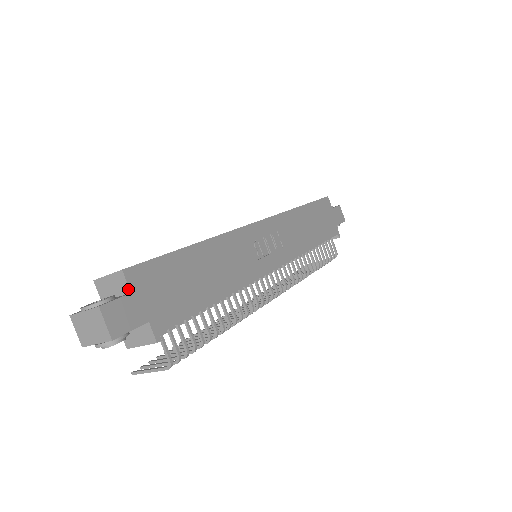
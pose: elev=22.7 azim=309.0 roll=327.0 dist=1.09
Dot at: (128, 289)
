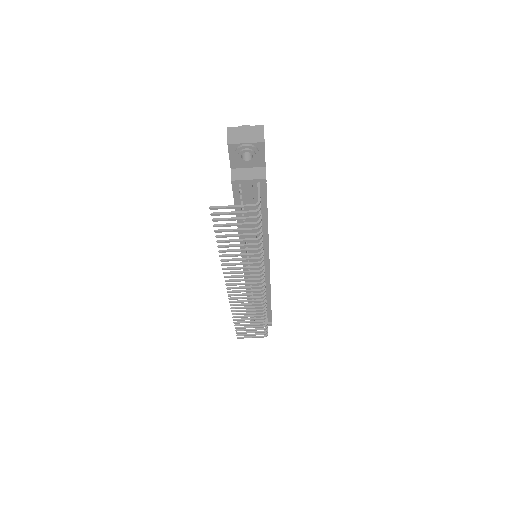
Dot at: occluded
